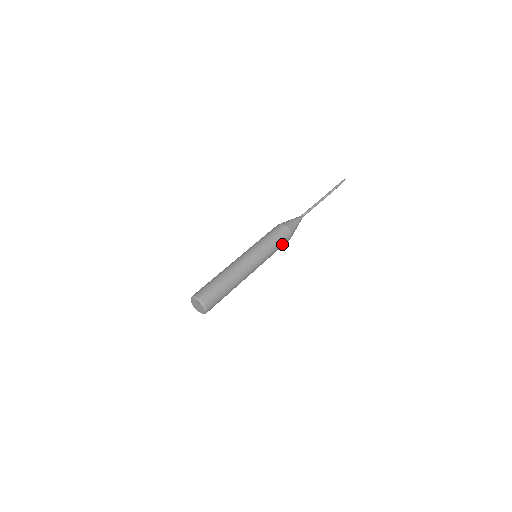
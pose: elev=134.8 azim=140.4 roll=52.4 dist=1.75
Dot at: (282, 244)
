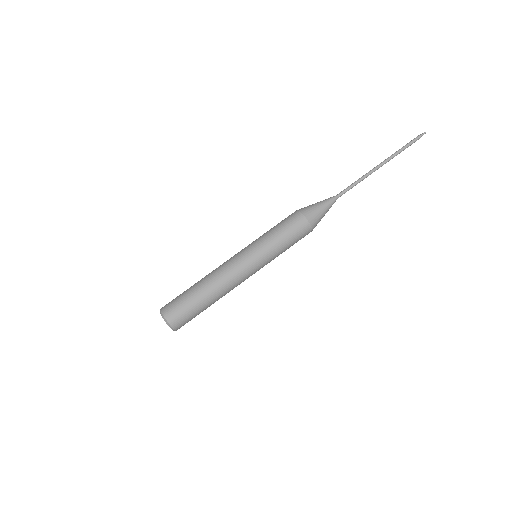
Dot at: (293, 235)
